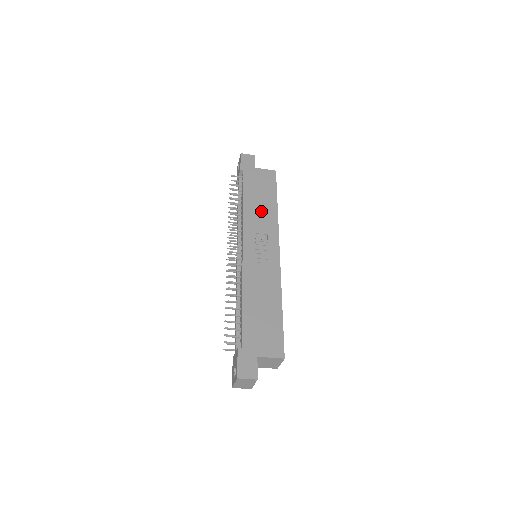
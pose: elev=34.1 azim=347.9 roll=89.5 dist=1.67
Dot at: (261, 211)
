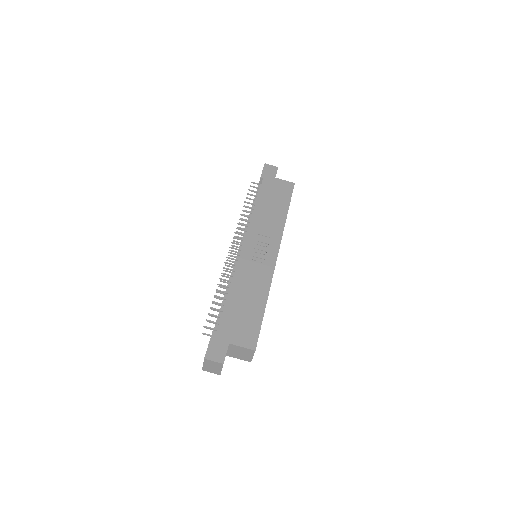
Dot at: (270, 216)
